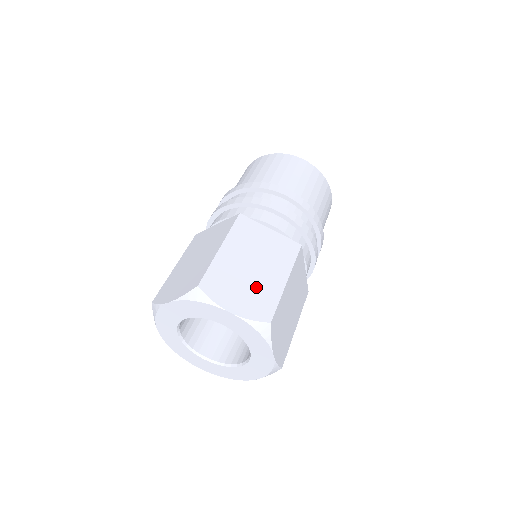
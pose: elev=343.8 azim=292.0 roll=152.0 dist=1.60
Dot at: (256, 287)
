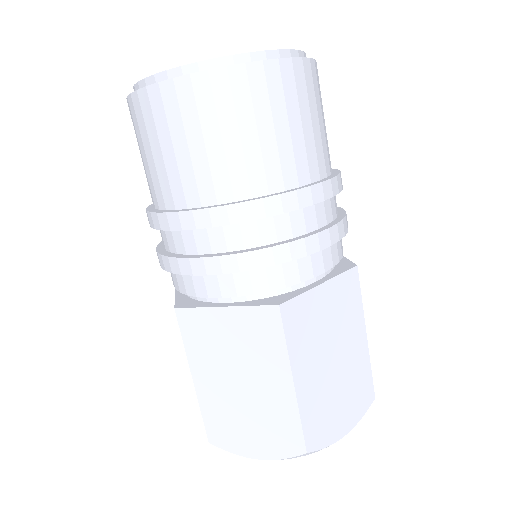
Dot at: (348, 381)
